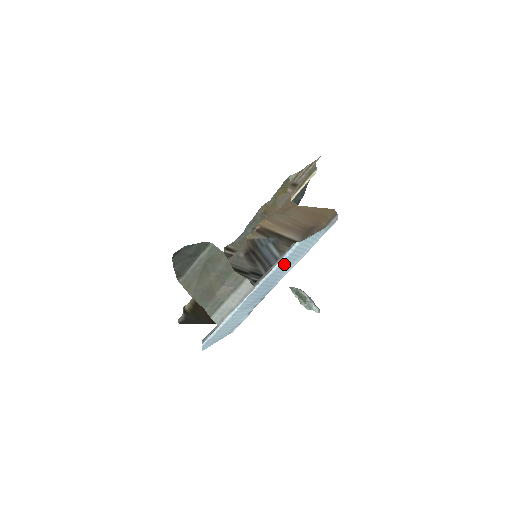
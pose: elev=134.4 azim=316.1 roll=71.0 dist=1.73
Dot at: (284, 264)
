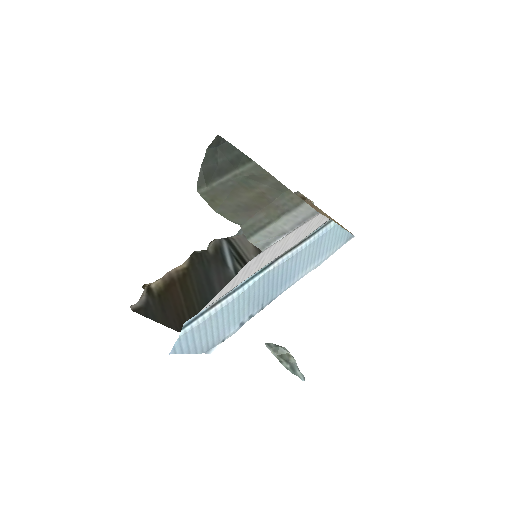
Dot at: (310, 251)
